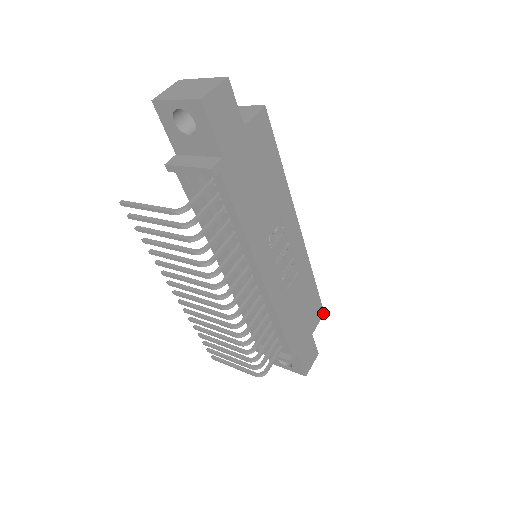
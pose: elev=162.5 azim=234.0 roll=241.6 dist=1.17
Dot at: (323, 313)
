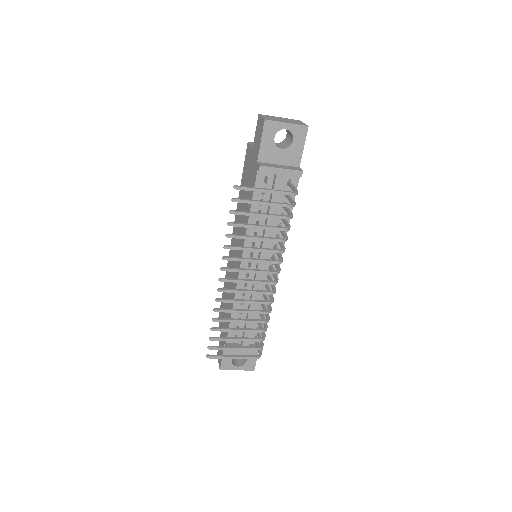
Dot at: occluded
